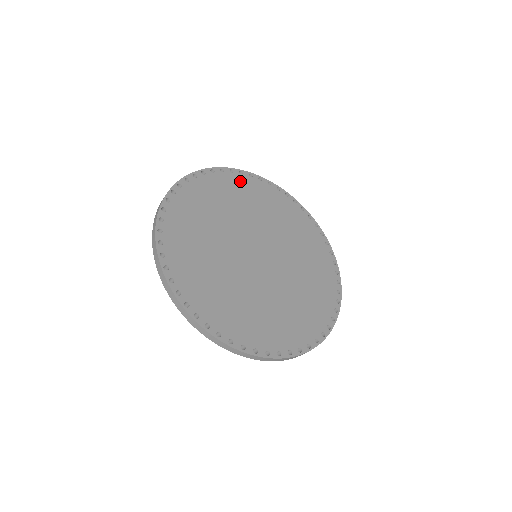
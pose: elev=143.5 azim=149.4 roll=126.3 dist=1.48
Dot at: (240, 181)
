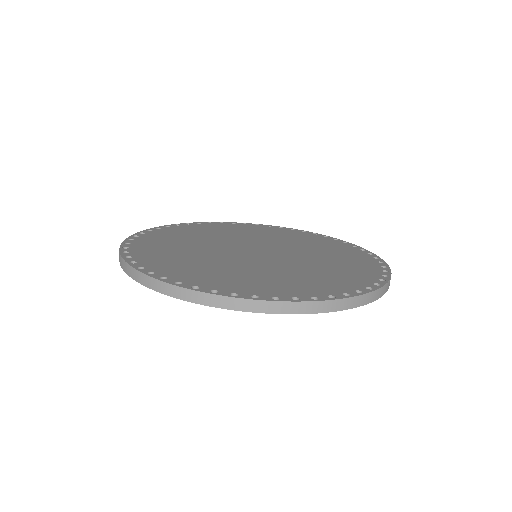
Dot at: (264, 228)
